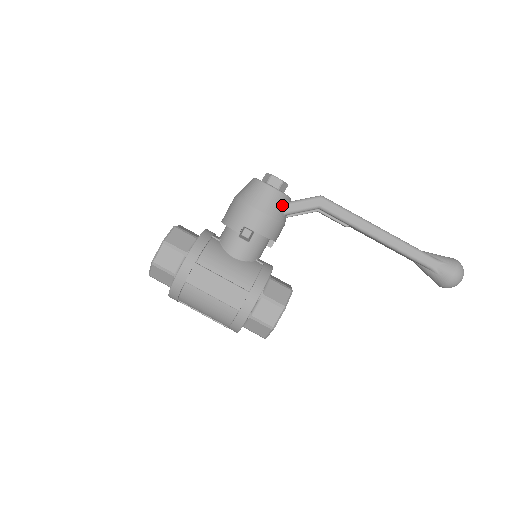
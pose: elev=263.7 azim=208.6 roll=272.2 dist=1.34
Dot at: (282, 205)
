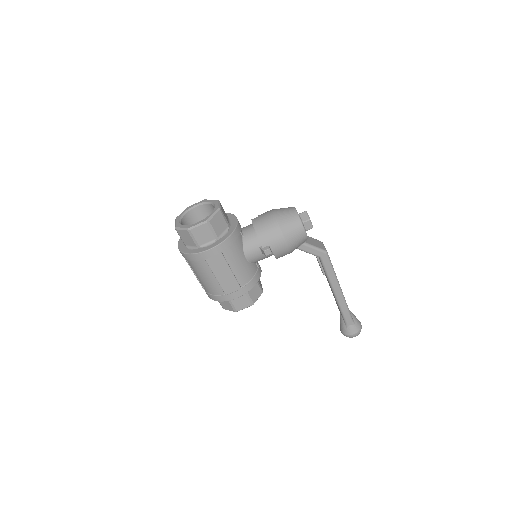
Dot at: (301, 244)
